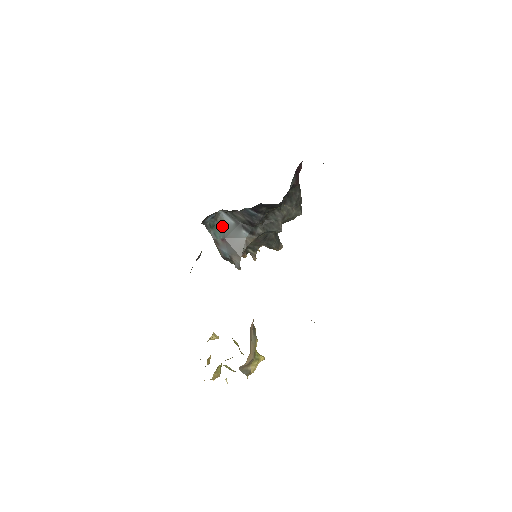
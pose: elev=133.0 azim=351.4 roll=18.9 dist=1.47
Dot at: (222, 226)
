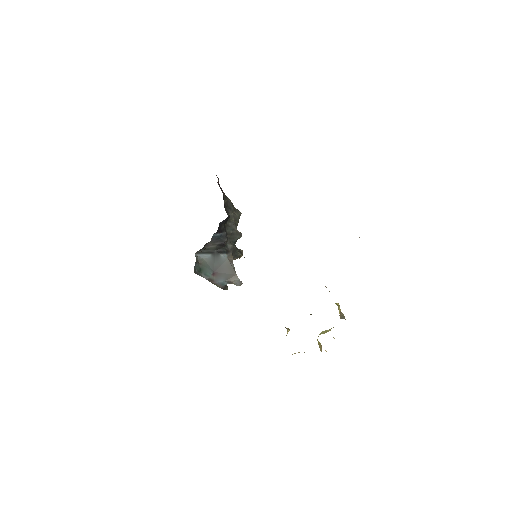
Dot at: (205, 265)
